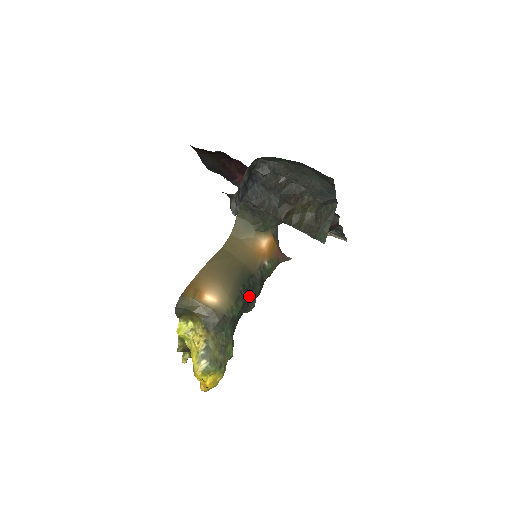
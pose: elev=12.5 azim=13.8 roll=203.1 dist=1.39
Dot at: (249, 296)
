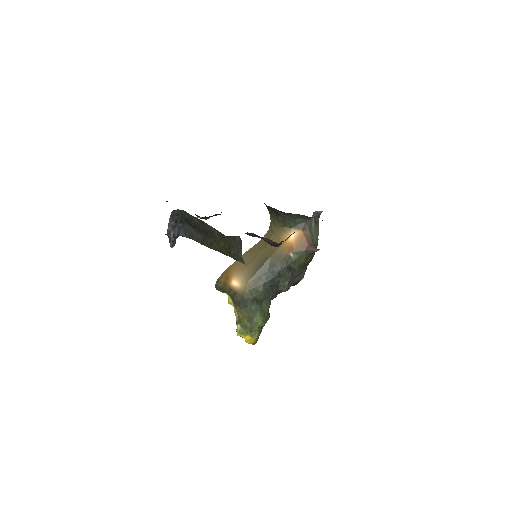
Dot at: (276, 281)
